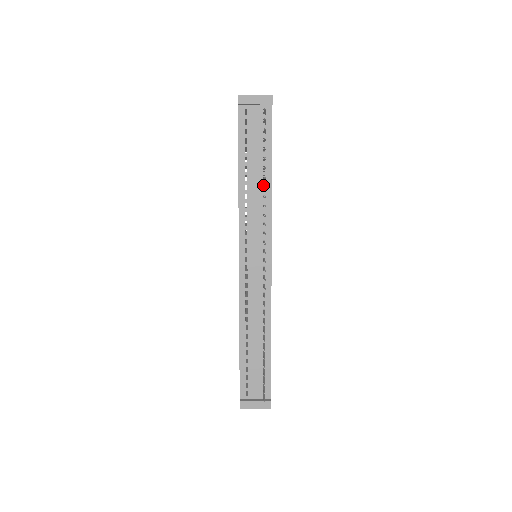
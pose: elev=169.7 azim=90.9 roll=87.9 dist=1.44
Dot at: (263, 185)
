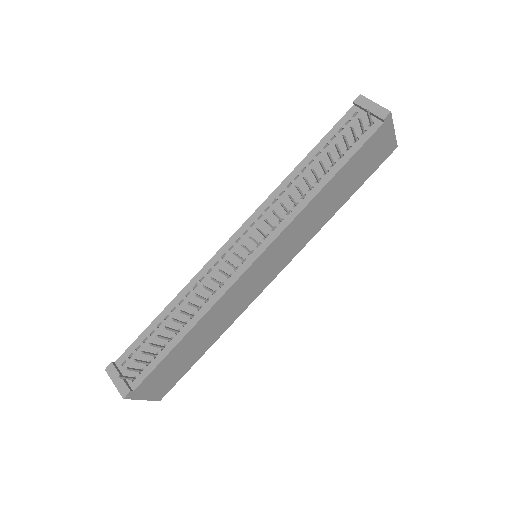
Dot at: (313, 187)
